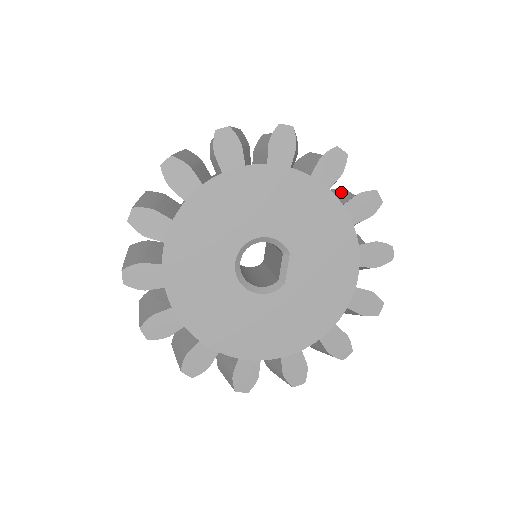
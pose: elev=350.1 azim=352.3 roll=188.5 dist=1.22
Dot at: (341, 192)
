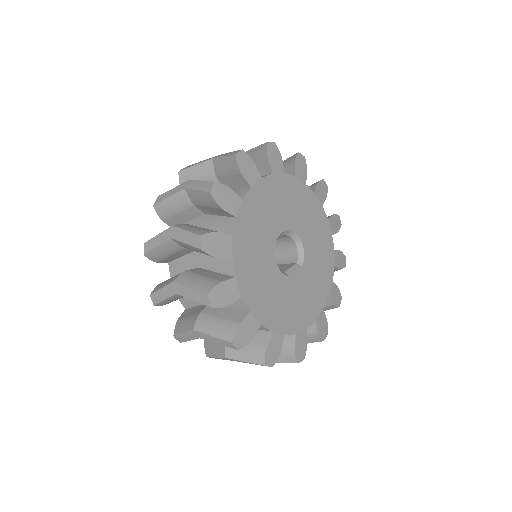
Dot at: occluded
